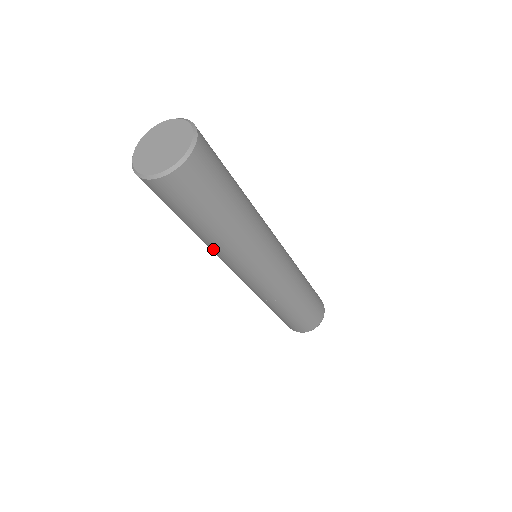
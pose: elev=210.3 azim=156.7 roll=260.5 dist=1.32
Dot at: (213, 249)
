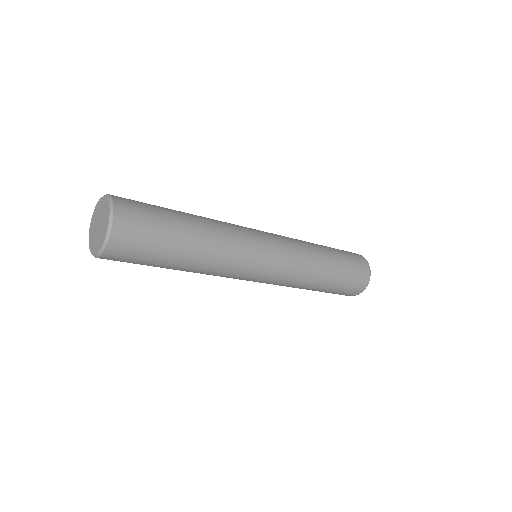
Dot at: (212, 268)
